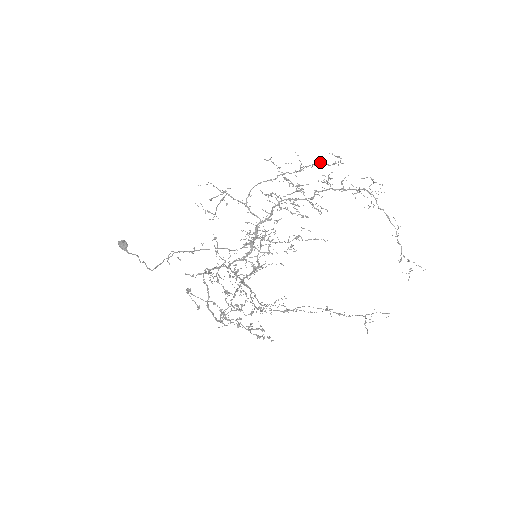
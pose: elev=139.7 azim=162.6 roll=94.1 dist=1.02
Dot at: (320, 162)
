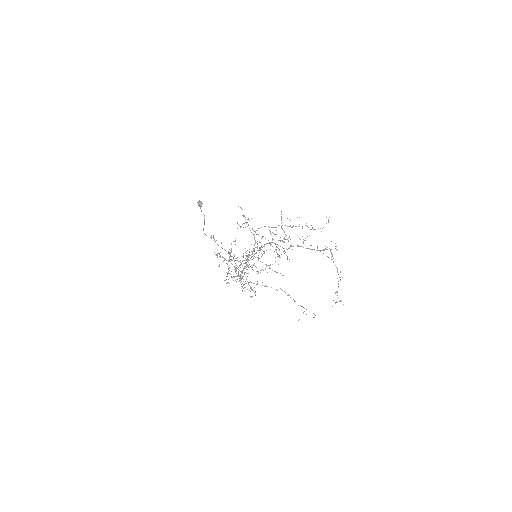
Dot at: (307, 226)
